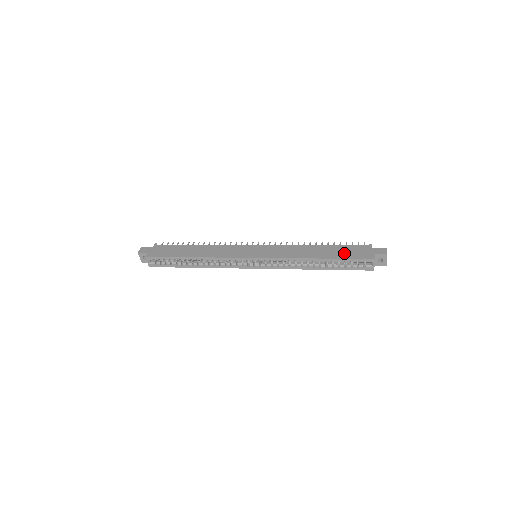
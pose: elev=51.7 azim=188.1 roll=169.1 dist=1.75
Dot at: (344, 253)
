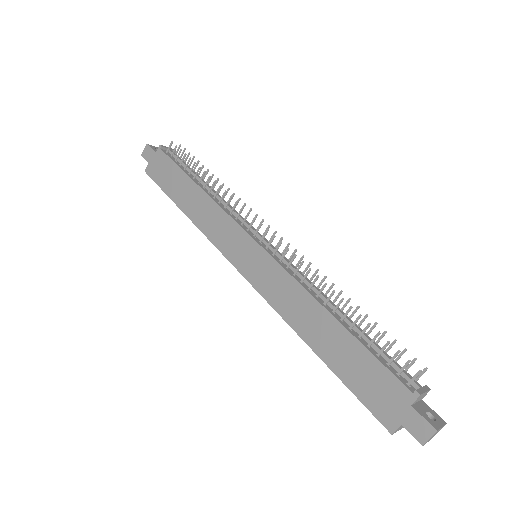
Dot at: (356, 374)
